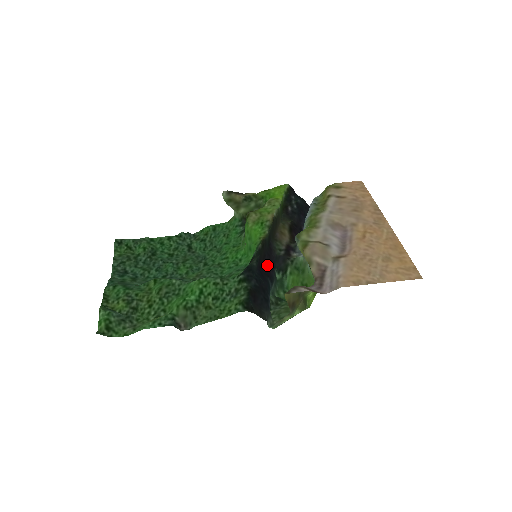
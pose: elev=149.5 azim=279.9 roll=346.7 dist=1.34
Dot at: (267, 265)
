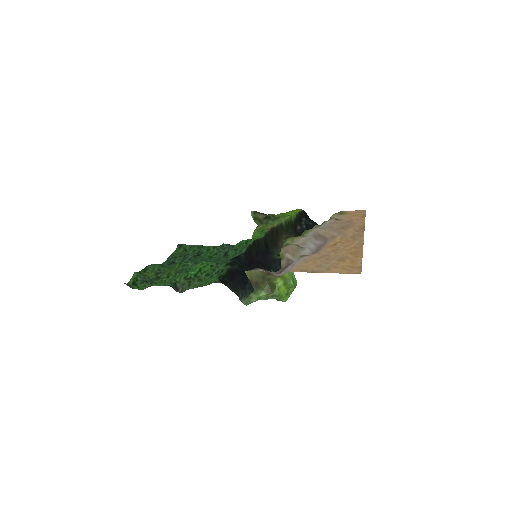
Dot at: (259, 262)
